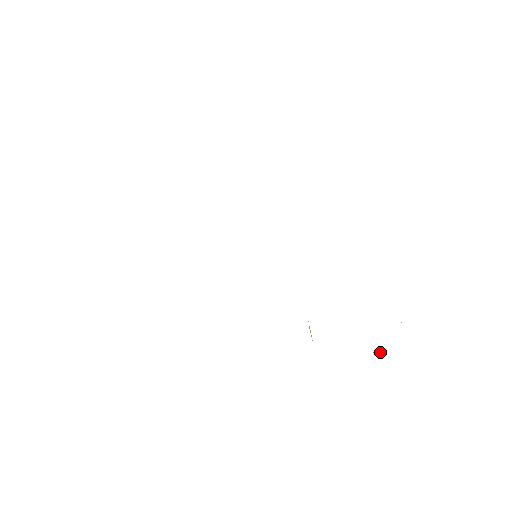
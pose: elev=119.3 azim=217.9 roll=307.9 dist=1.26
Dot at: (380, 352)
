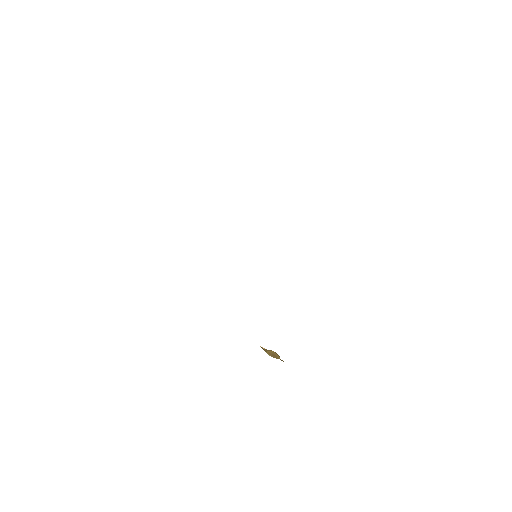
Dot at: (265, 349)
